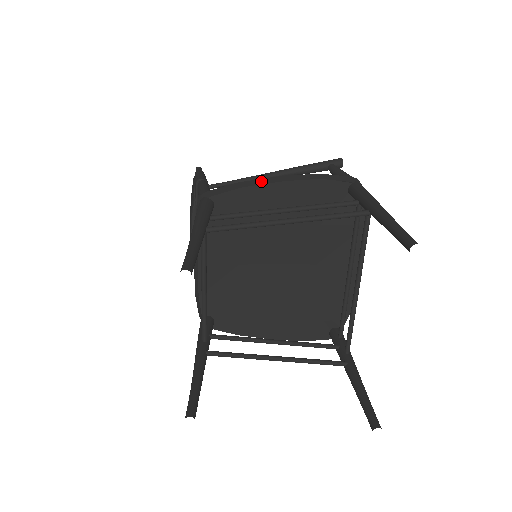
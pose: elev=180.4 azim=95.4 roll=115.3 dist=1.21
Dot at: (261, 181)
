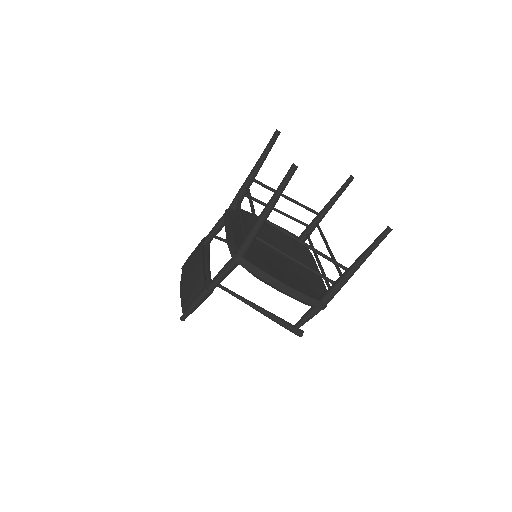
Dot at: occluded
